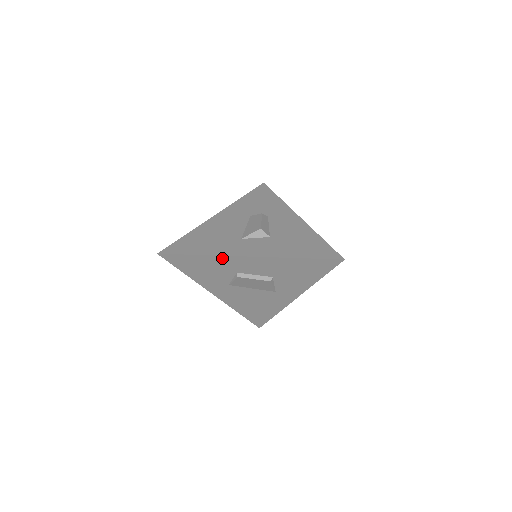
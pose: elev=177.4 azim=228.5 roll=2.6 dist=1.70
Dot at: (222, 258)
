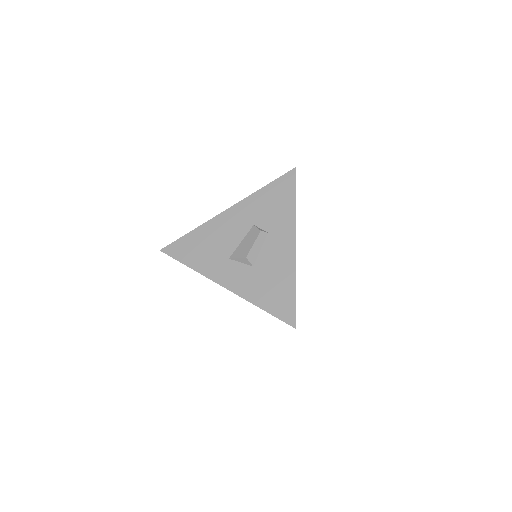
Dot at: (206, 275)
